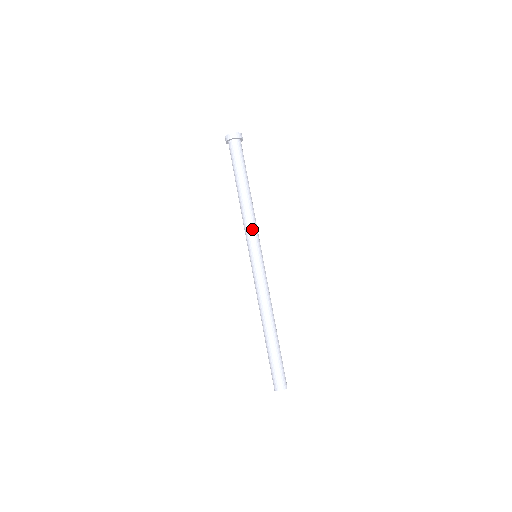
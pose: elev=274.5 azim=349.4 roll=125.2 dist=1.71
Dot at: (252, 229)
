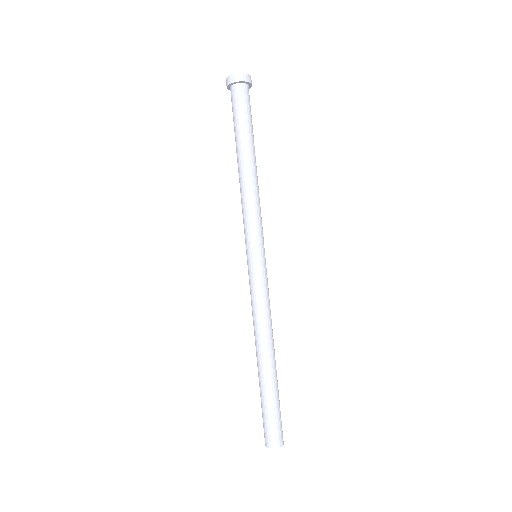
Dot at: (254, 217)
